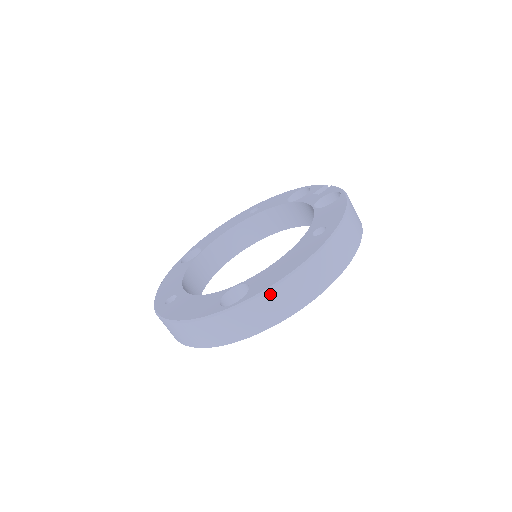
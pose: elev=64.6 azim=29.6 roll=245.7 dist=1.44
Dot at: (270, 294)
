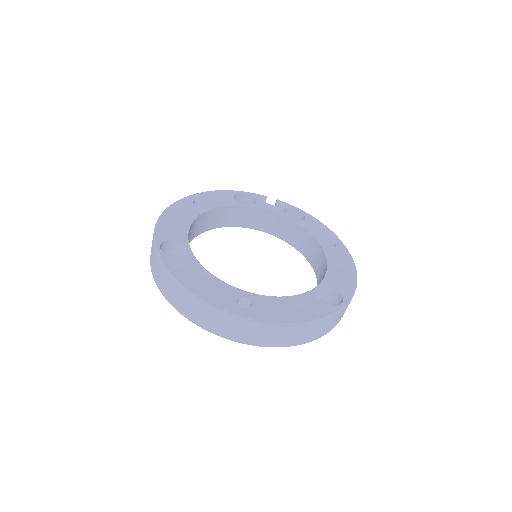
Dot at: (354, 293)
